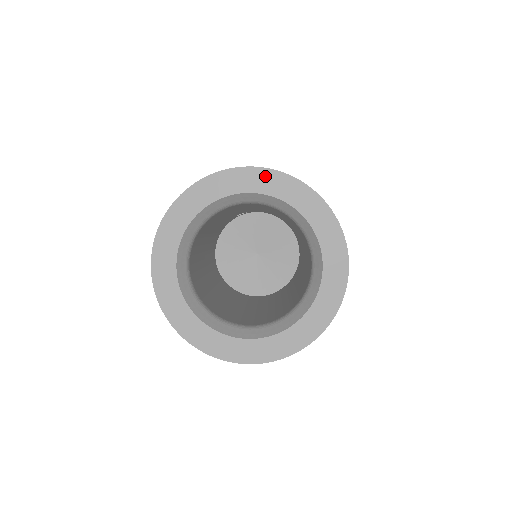
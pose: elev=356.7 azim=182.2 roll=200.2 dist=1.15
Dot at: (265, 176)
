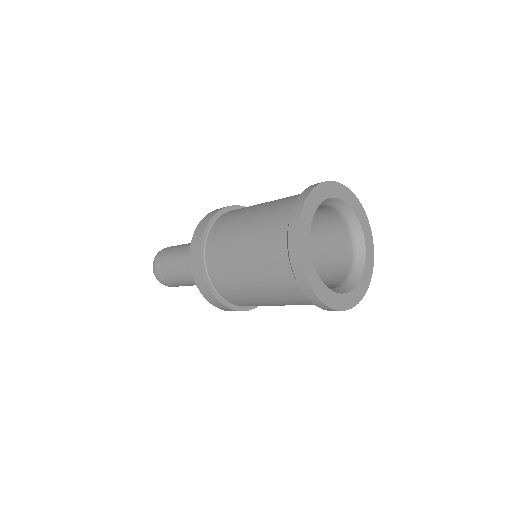
Dot at: (356, 202)
